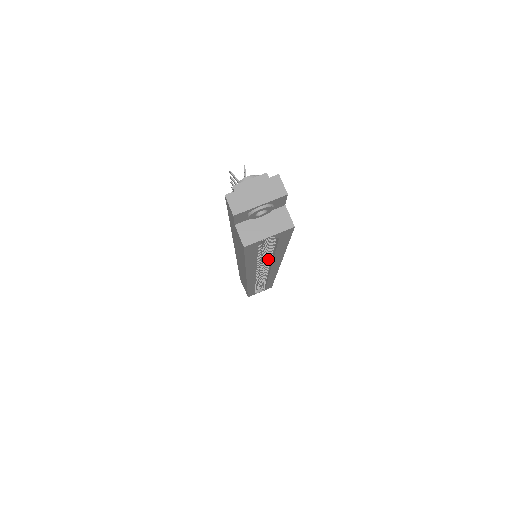
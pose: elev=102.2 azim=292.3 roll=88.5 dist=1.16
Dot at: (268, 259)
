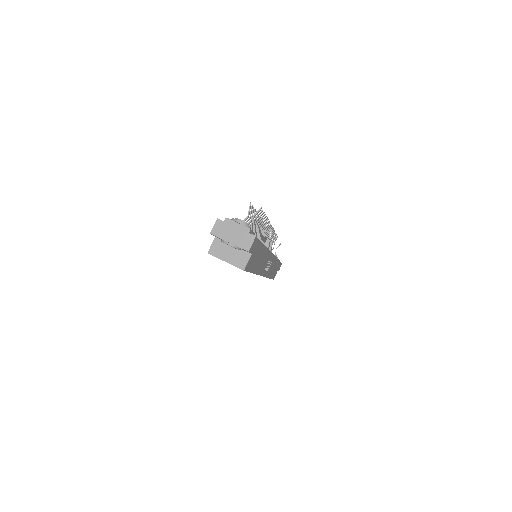
Dot at: occluded
